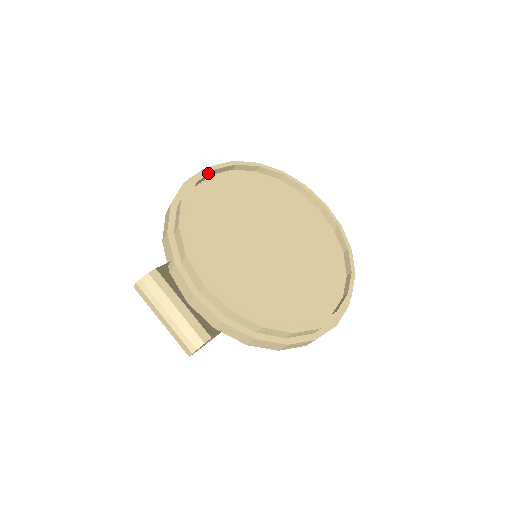
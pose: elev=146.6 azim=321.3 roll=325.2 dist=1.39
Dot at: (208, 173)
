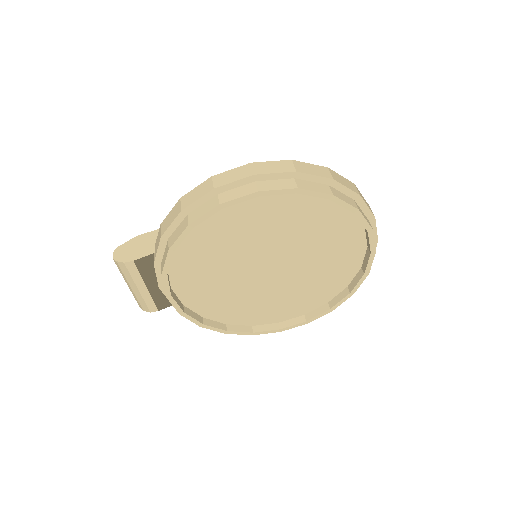
Dot at: (246, 200)
